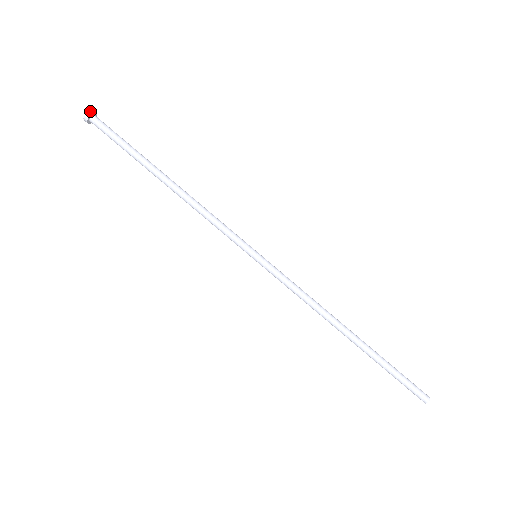
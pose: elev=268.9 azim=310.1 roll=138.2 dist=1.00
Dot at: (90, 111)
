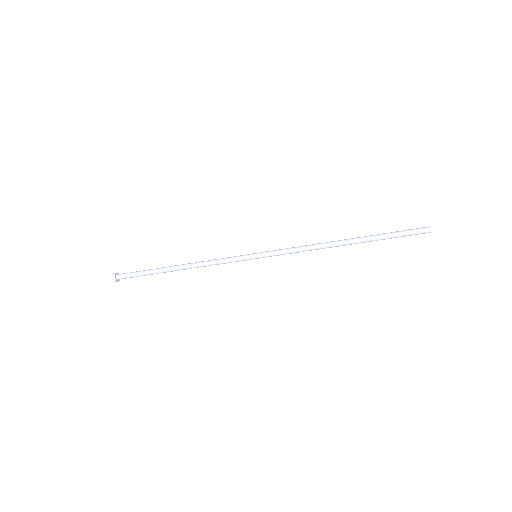
Dot at: (113, 276)
